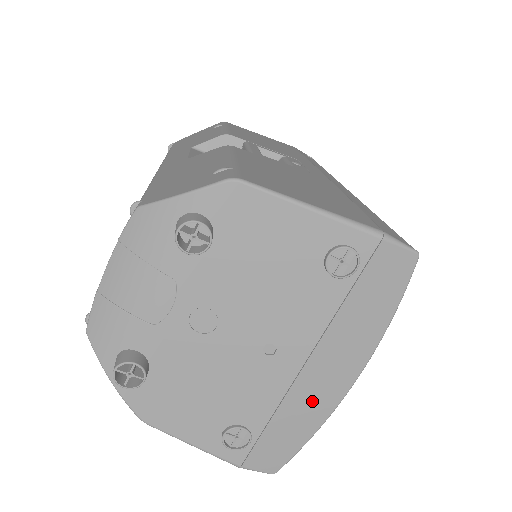
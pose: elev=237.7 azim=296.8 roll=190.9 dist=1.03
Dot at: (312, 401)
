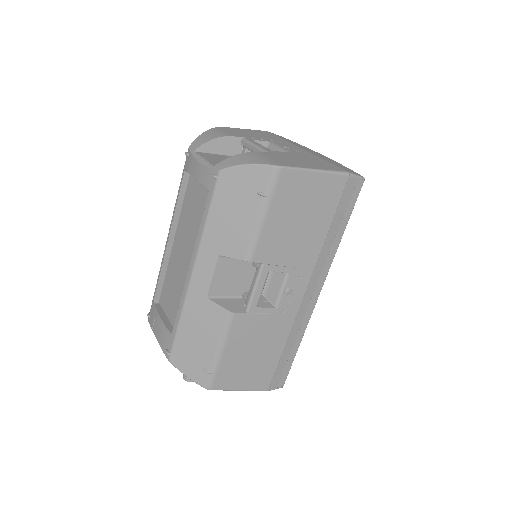
Dot at: occluded
